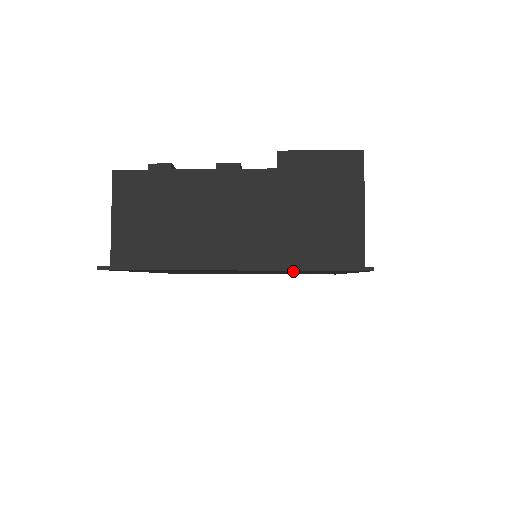
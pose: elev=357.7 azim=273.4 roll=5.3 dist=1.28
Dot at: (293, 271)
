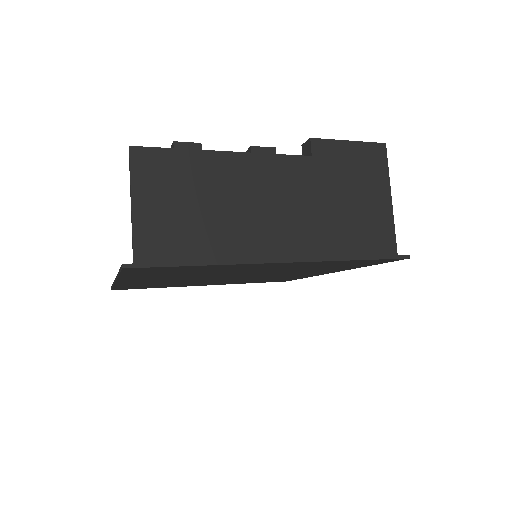
Dot at: (321, 265)
